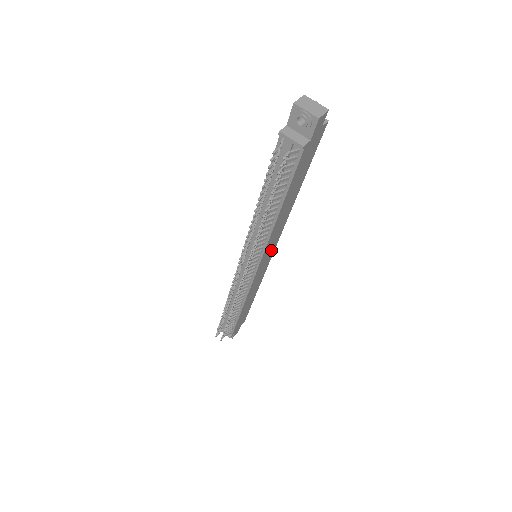
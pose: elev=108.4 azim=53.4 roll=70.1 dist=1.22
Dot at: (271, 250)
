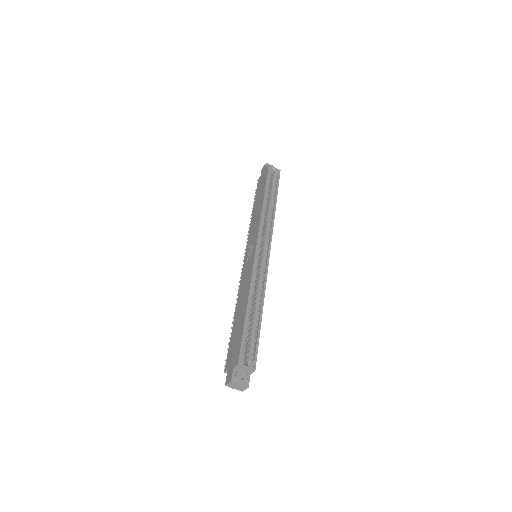
Dot at: occluded
